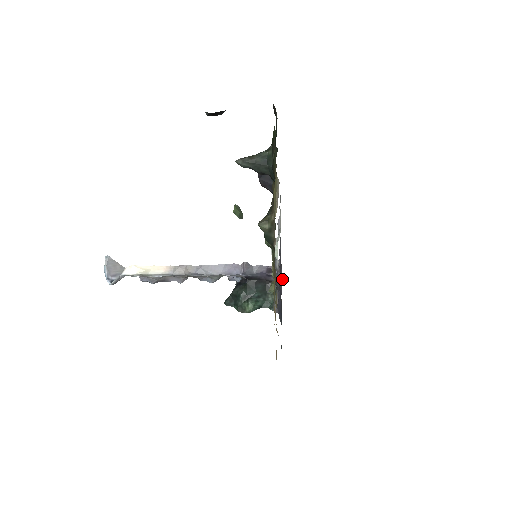
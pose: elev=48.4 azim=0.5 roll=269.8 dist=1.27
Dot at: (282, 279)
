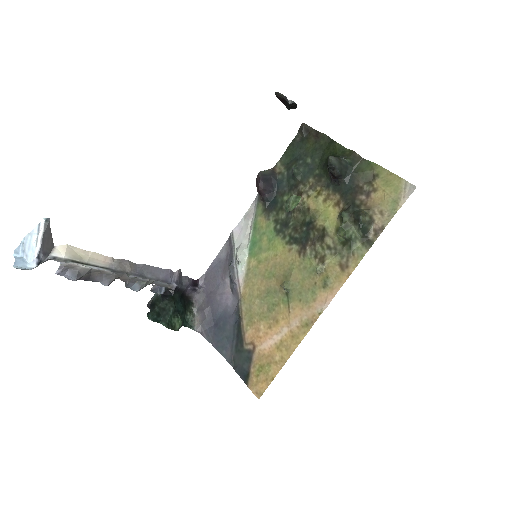
Dot at: (229, 290)
